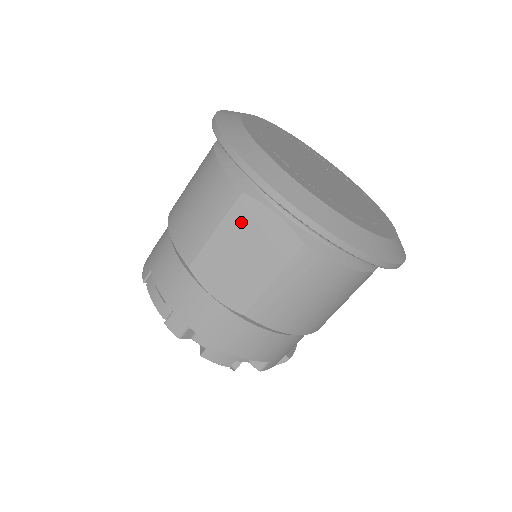
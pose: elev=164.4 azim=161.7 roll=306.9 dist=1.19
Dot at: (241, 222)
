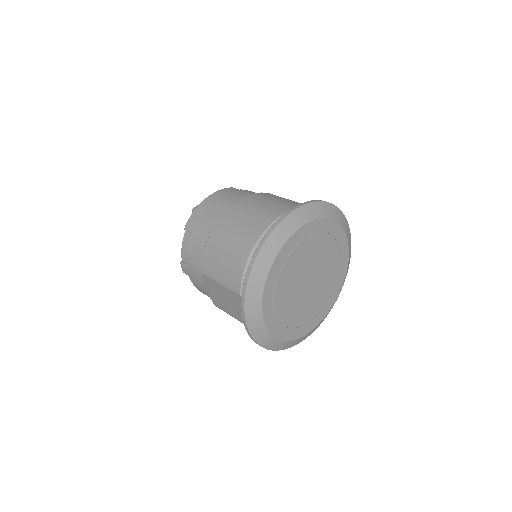
Dot at: (233, 297)
